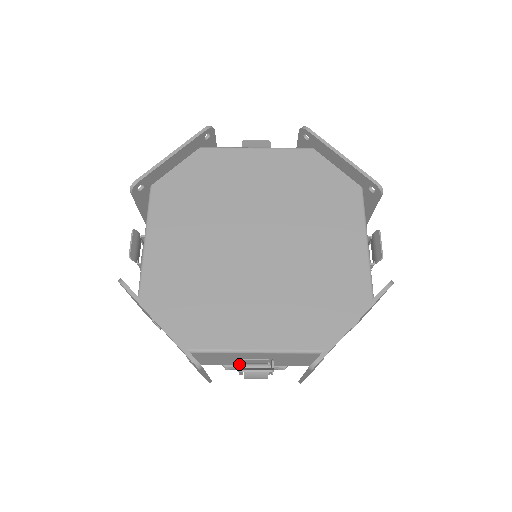
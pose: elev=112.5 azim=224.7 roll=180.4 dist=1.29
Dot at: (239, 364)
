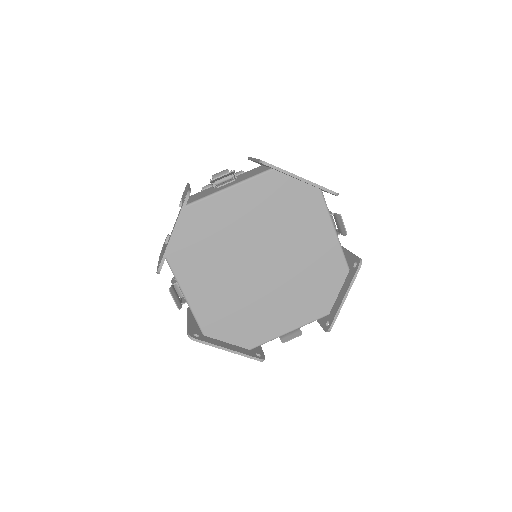
Dot at: occluded
